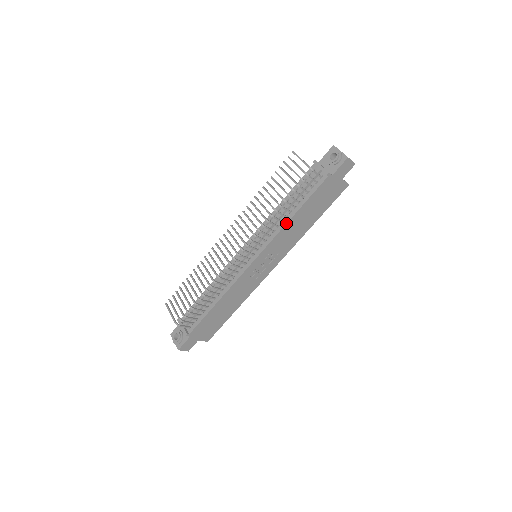
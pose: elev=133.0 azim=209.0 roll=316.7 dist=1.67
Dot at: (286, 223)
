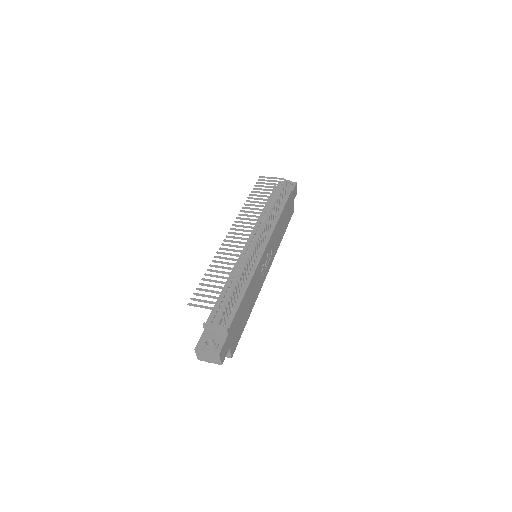
Dot at: (278, 220)
